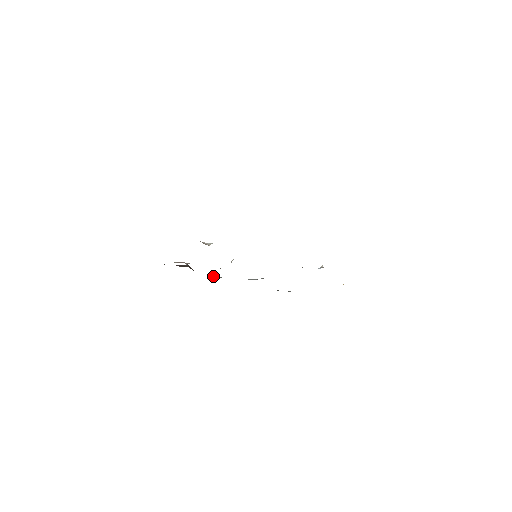
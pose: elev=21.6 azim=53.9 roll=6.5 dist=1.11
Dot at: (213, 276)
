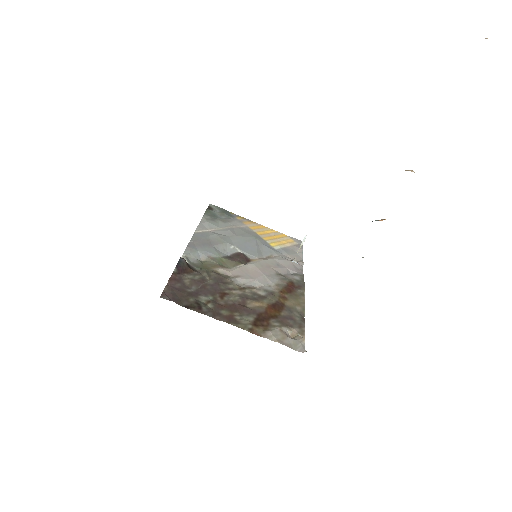
Dot at: (194, 255)
